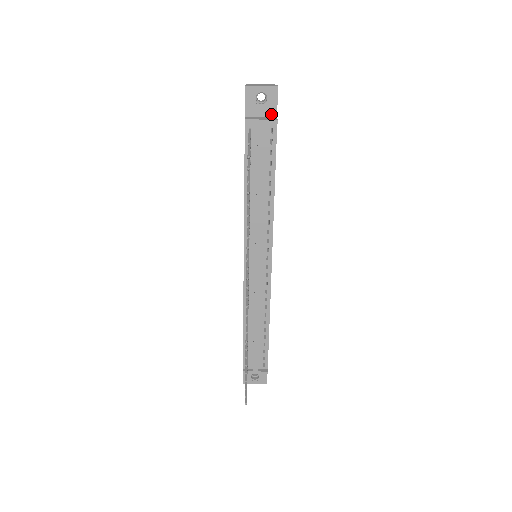
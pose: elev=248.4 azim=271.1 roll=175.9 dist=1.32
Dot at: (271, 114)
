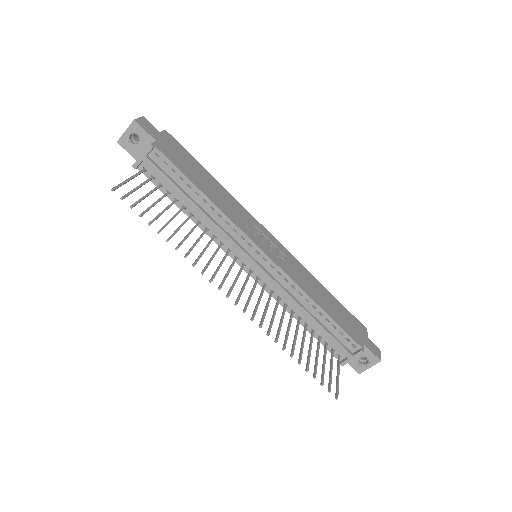
Dot at: (150, 143)
